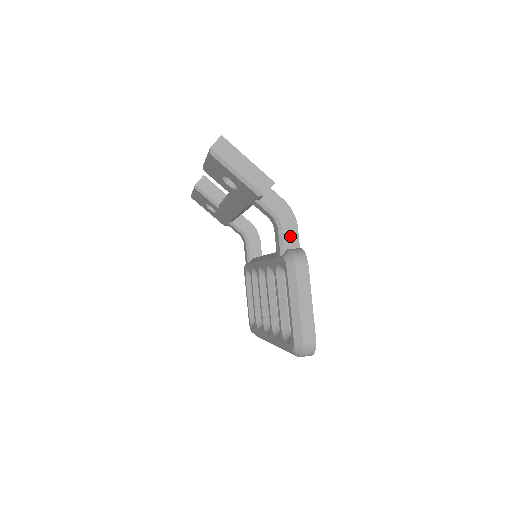
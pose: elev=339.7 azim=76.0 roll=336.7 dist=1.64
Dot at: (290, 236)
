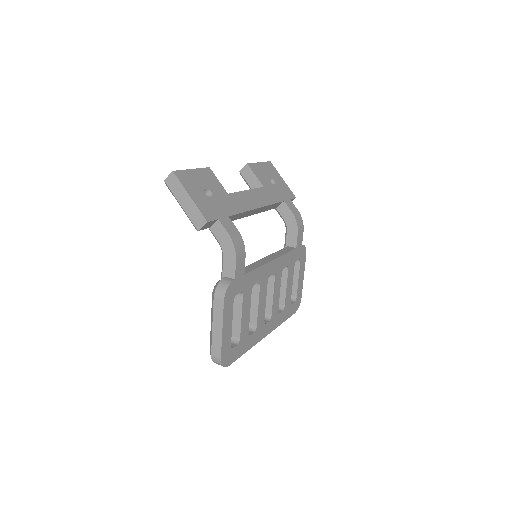
Dot at: (229, 266)
